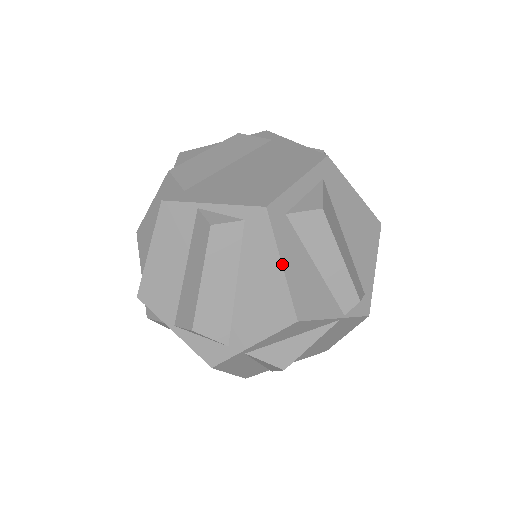
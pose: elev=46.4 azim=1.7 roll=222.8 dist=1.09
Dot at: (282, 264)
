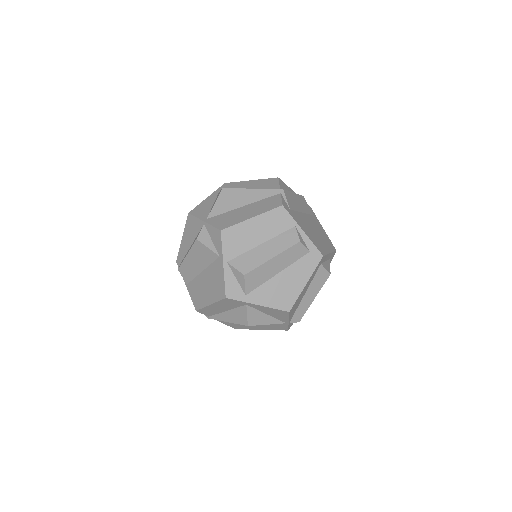
Dot at: (307, 283)
